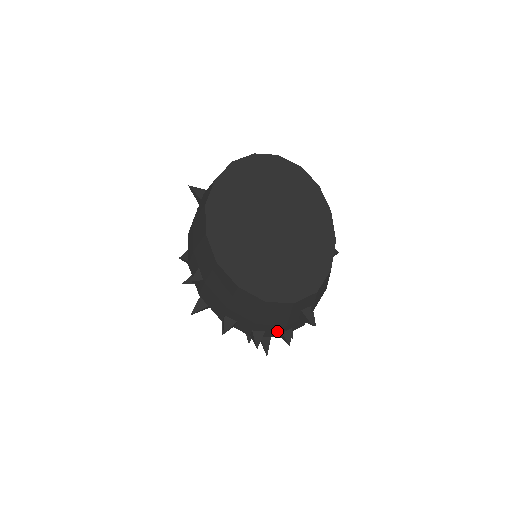
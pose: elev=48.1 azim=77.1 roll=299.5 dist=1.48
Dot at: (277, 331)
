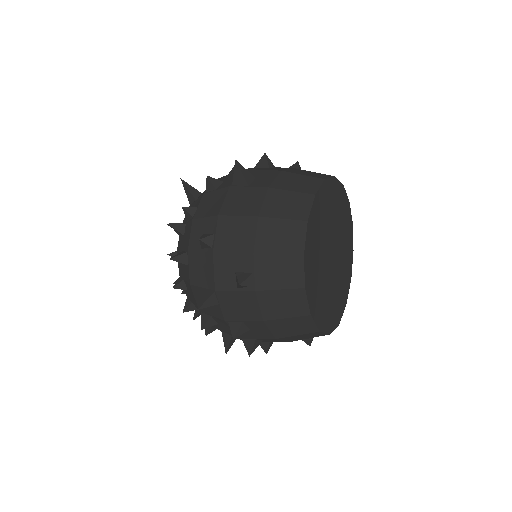
Dot at: (270, 341)
